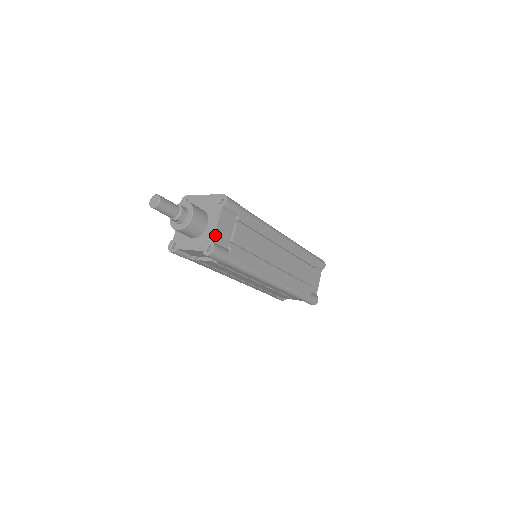
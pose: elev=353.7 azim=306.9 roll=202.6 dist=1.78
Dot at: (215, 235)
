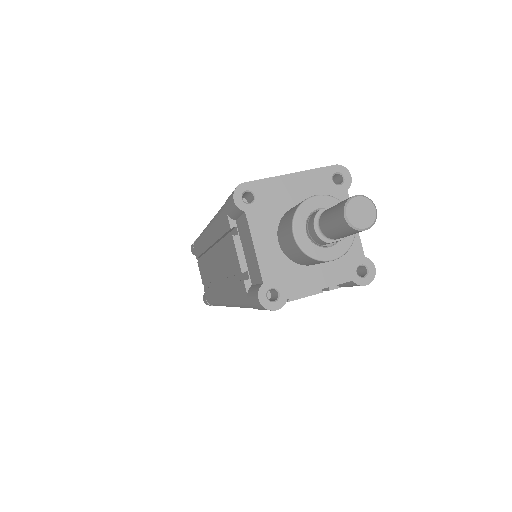
Dot at: (360, 243)
